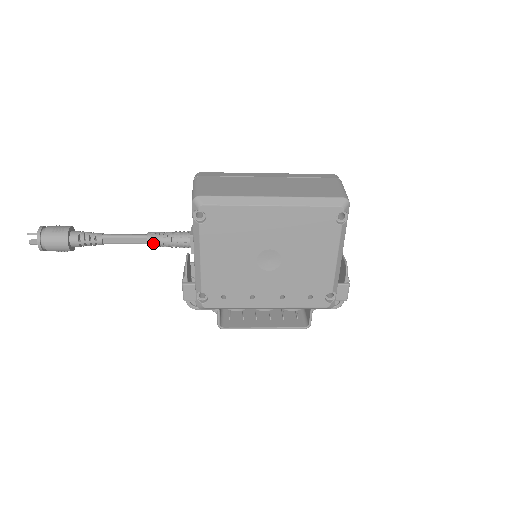
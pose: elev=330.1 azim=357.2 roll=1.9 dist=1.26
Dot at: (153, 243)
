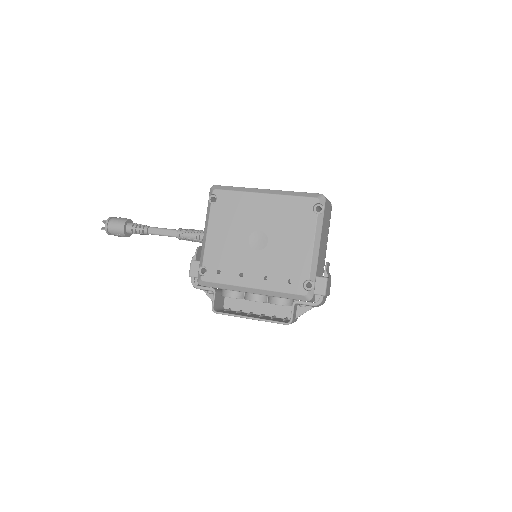
Dot at: (181, 234)
